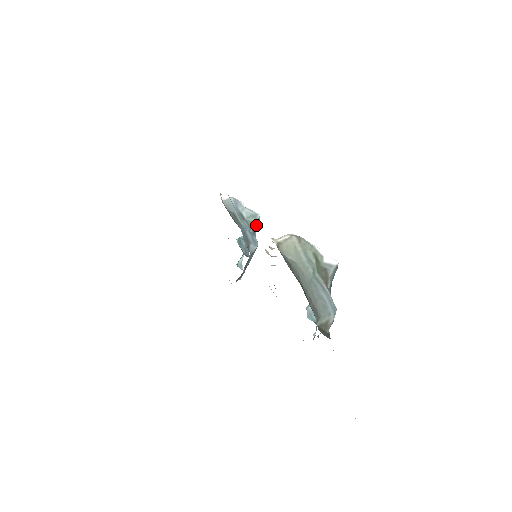
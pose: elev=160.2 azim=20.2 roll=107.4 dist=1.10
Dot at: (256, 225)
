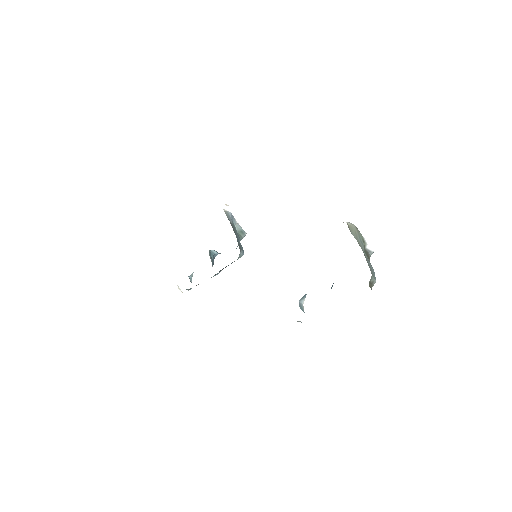
Dot at: occluded
